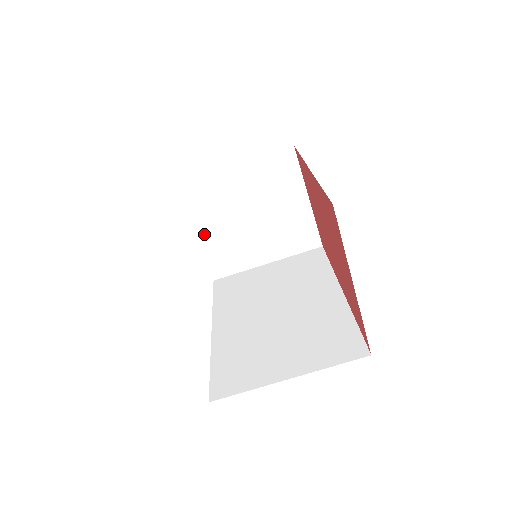
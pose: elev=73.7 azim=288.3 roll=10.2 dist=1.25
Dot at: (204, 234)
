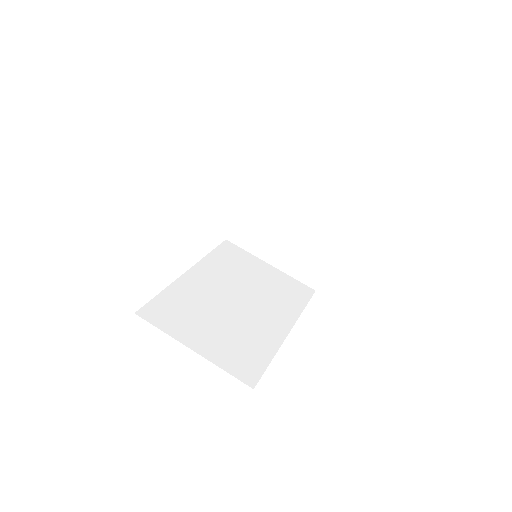
Dot at: (248, 205)
